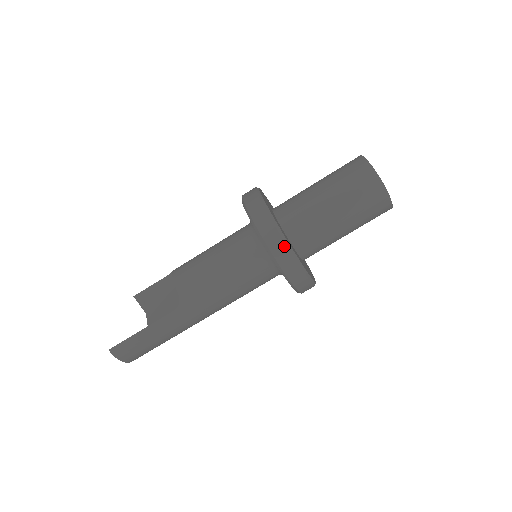
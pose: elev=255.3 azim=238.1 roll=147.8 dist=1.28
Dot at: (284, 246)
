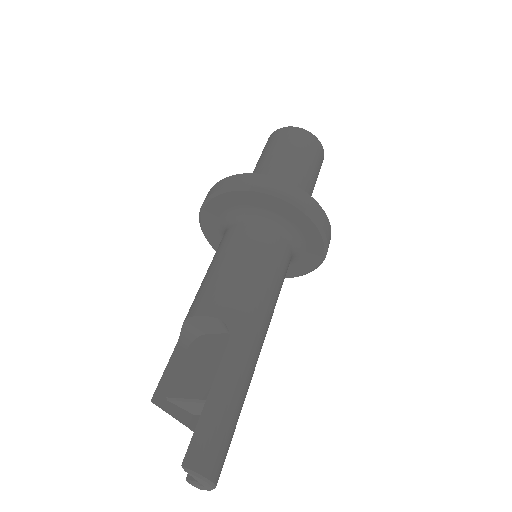
Dot at: (289, 185)
